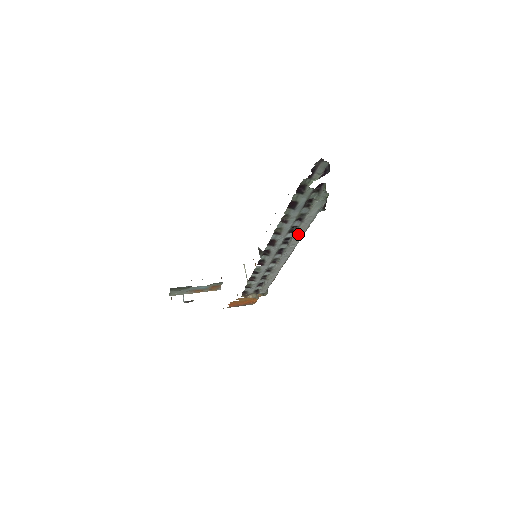
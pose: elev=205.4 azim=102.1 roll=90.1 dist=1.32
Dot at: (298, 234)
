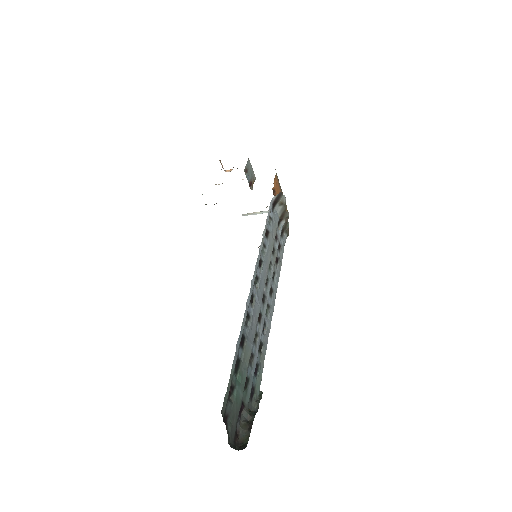
Dot at: occluded
